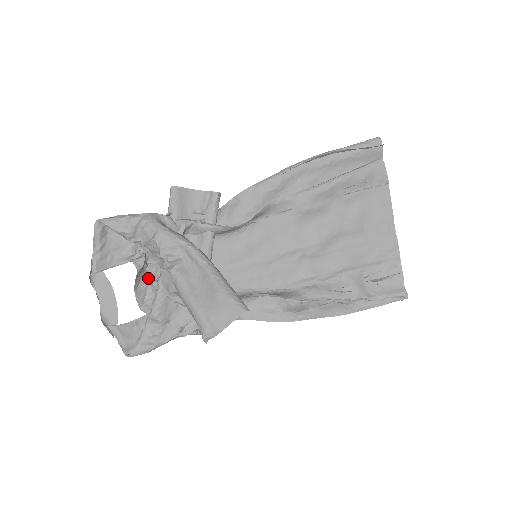
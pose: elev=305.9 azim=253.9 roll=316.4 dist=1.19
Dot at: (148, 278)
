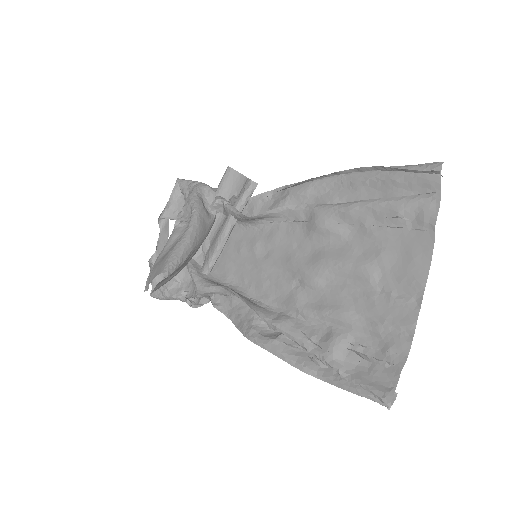
Dot at: occluded
